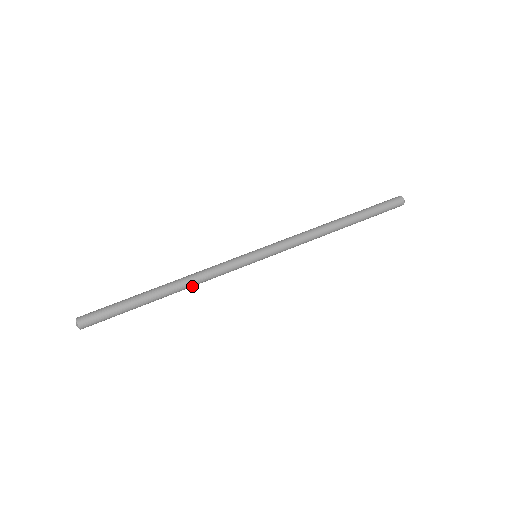
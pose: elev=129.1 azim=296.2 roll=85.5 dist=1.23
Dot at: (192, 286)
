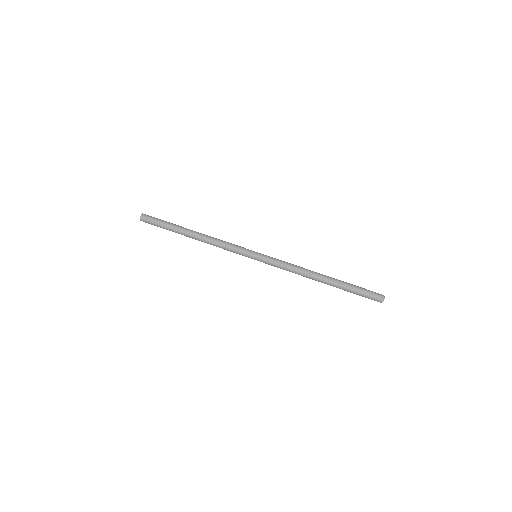
Dot at: occluded
